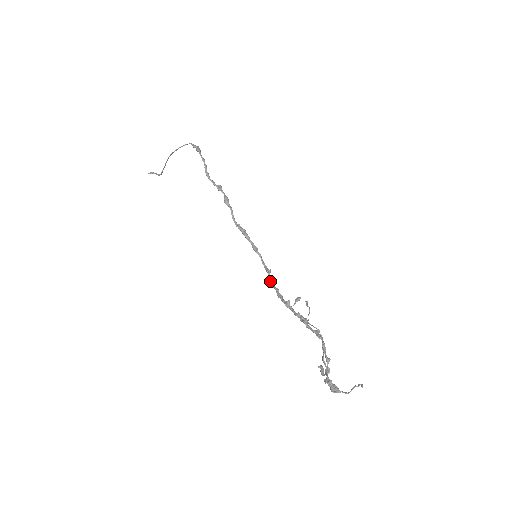
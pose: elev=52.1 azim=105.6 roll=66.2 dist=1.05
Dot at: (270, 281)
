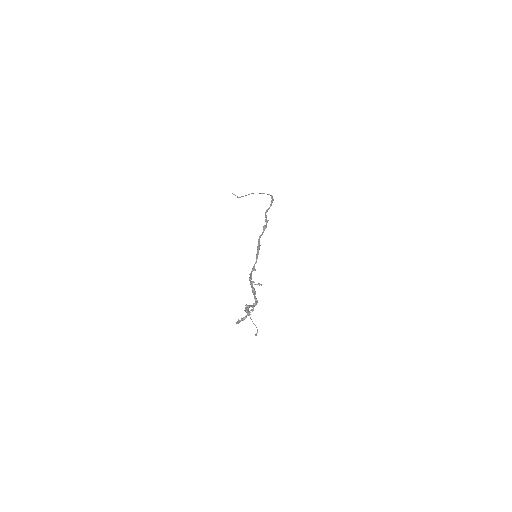
Dot at: (251, 272)
